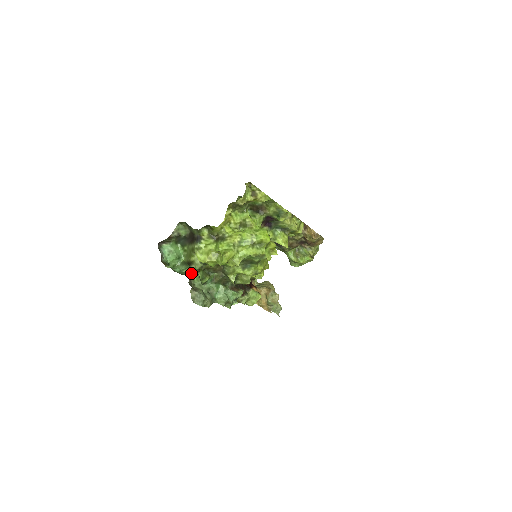
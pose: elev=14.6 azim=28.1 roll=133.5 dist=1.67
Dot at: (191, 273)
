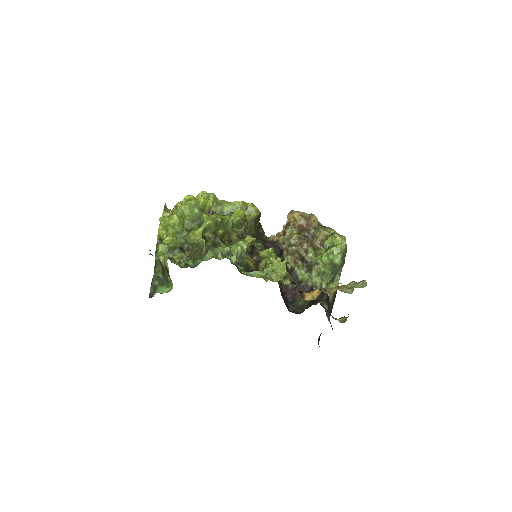
Dot at: occluded
